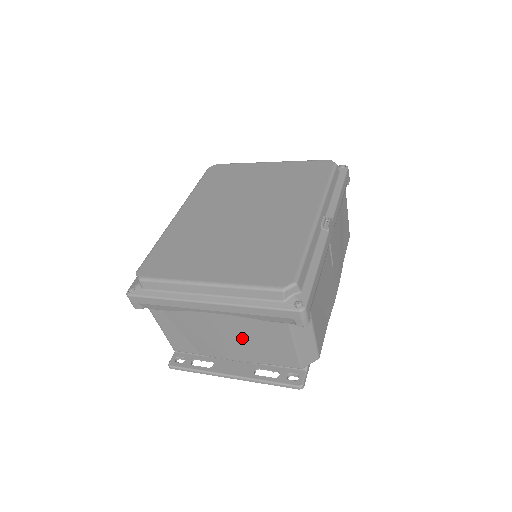
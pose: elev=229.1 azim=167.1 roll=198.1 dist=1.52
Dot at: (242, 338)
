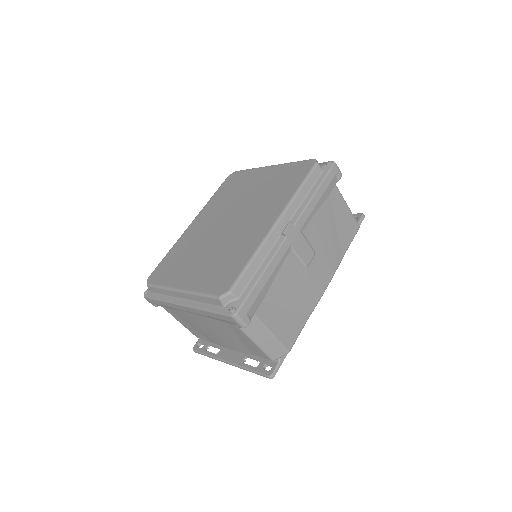
Dot at: (221, 333)
